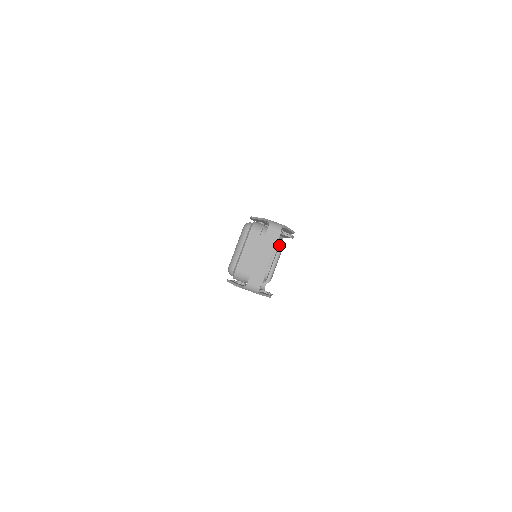
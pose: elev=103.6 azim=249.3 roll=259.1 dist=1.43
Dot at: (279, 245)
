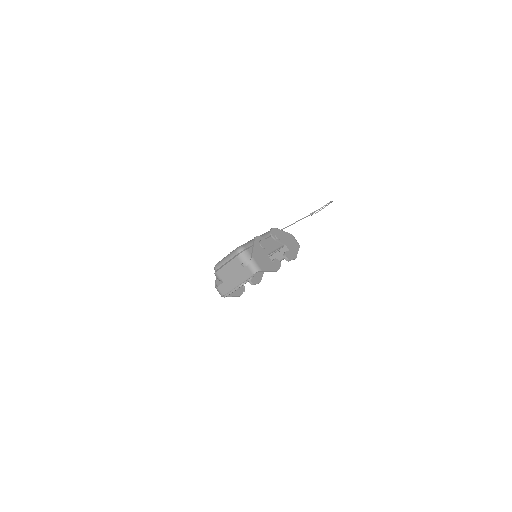
Dot at: occluded
